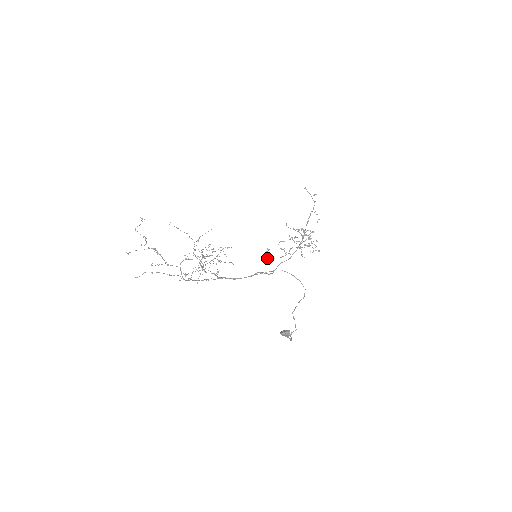
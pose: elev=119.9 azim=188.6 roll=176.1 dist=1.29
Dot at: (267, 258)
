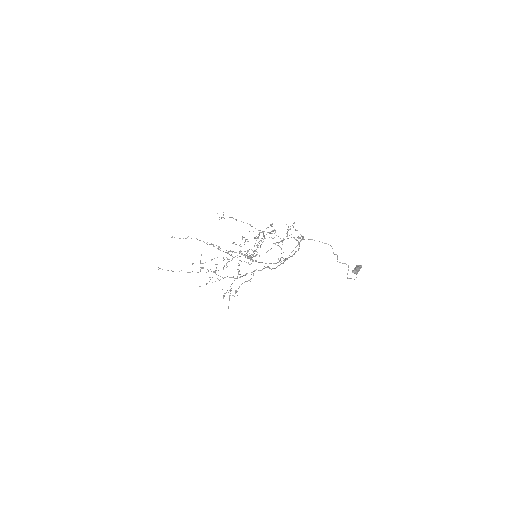
Dot at: (255, 260)
